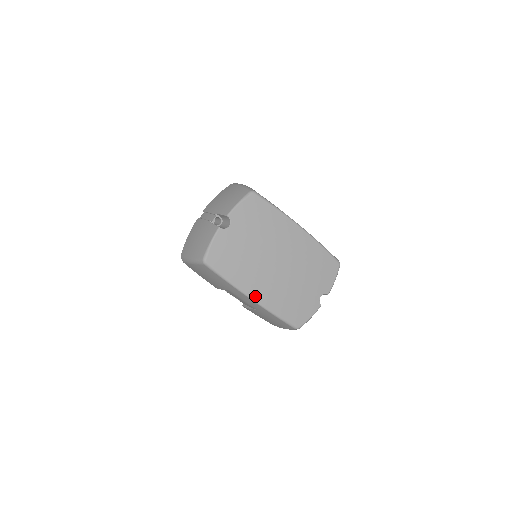
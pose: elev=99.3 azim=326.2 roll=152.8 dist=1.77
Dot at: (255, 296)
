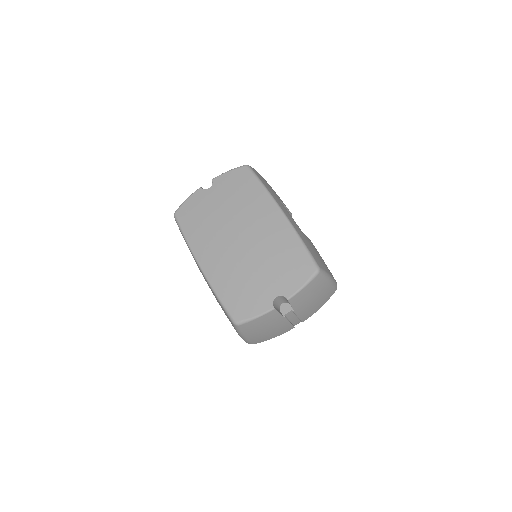
Dot at: (203, 263)
